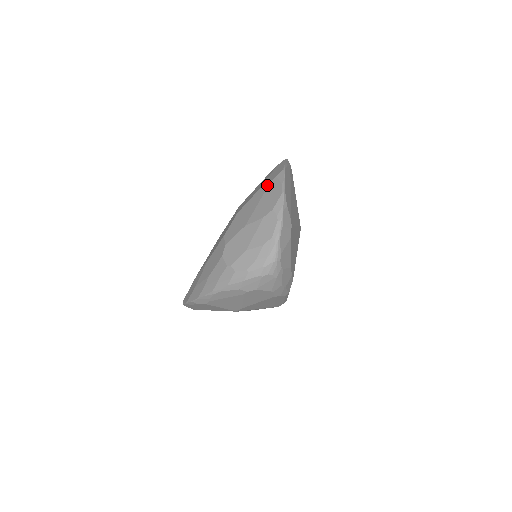
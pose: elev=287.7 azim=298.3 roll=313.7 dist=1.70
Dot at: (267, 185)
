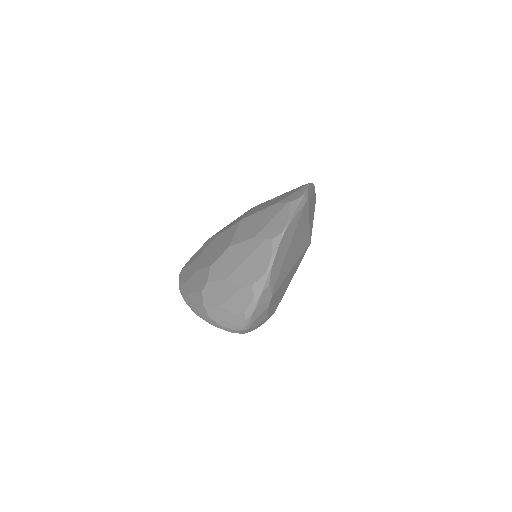
Dot at: (261, 242)
